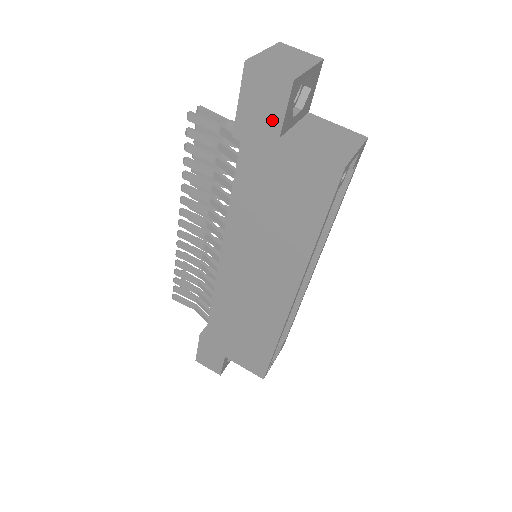
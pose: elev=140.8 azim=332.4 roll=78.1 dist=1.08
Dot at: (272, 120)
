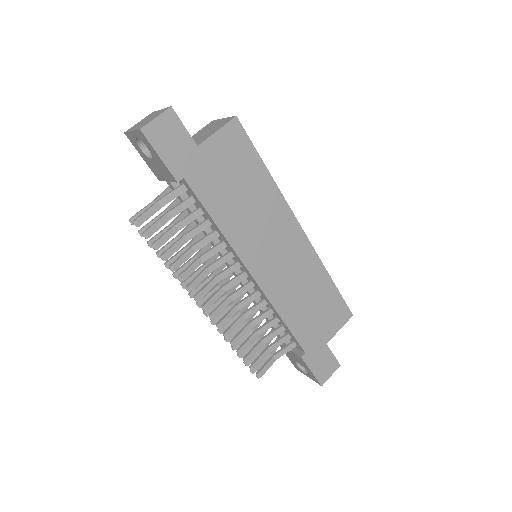
Dot at: (184, 142)
